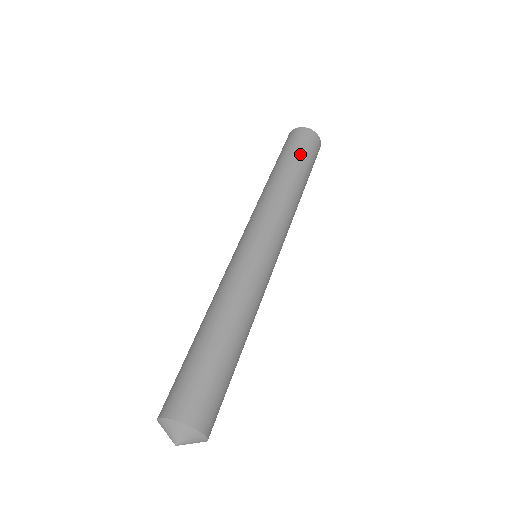
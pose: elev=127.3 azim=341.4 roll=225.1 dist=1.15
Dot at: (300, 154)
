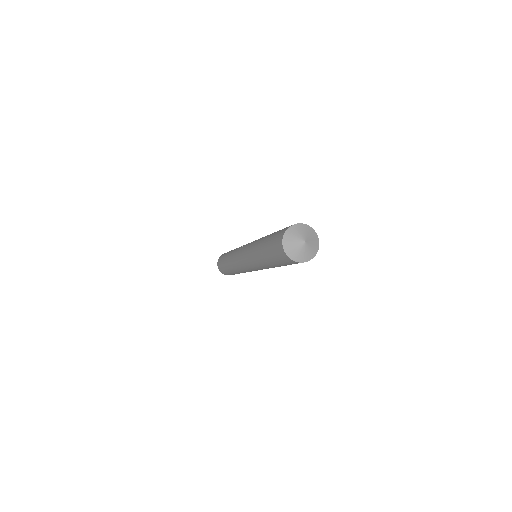
Dot at: occluded
